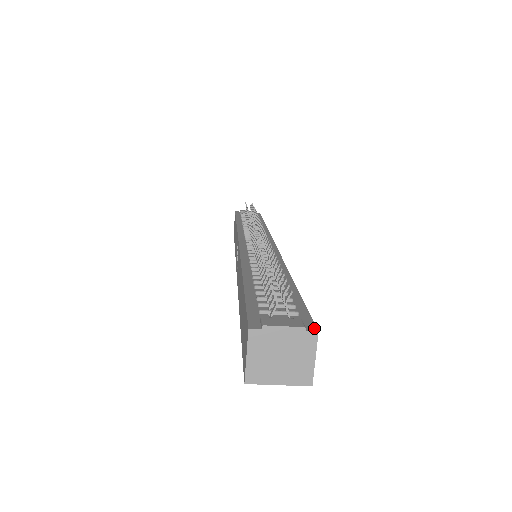
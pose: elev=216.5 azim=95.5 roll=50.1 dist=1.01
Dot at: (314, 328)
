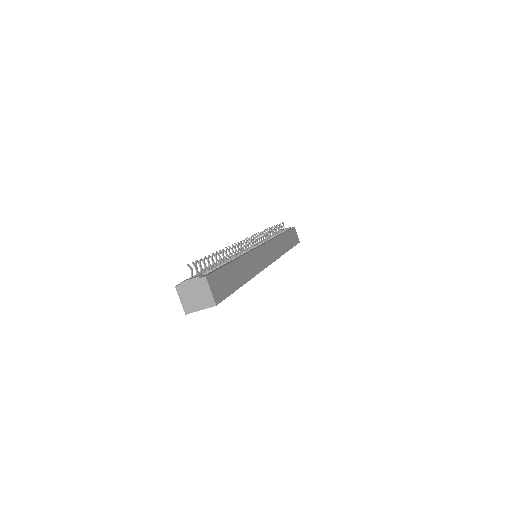
Dot at: (206, 276)
